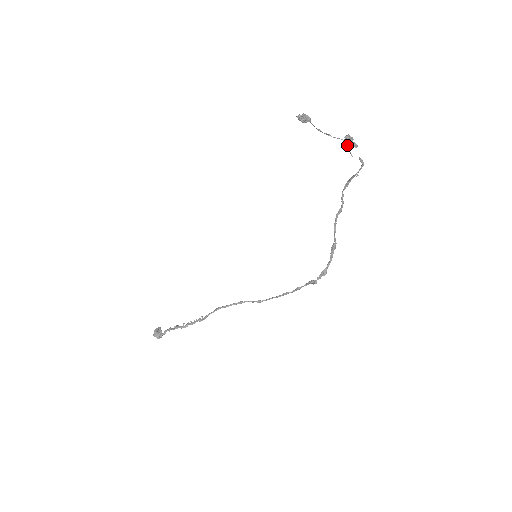
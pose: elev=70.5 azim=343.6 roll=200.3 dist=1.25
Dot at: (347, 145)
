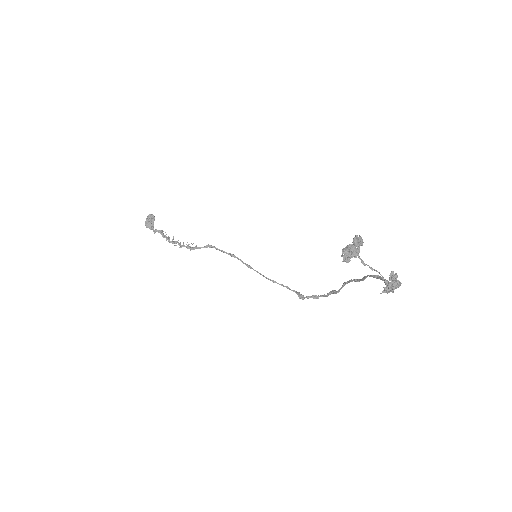
Dot at: (390, 276)
